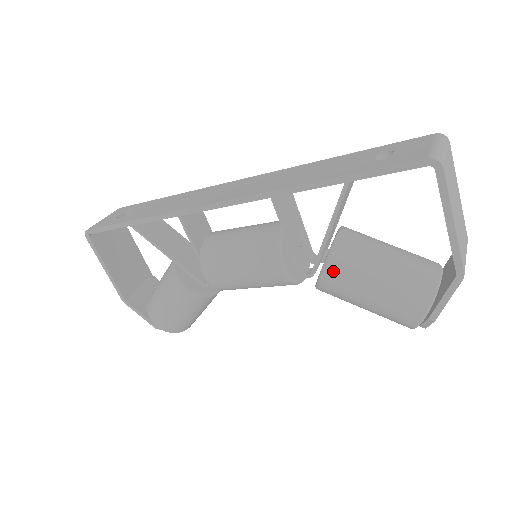
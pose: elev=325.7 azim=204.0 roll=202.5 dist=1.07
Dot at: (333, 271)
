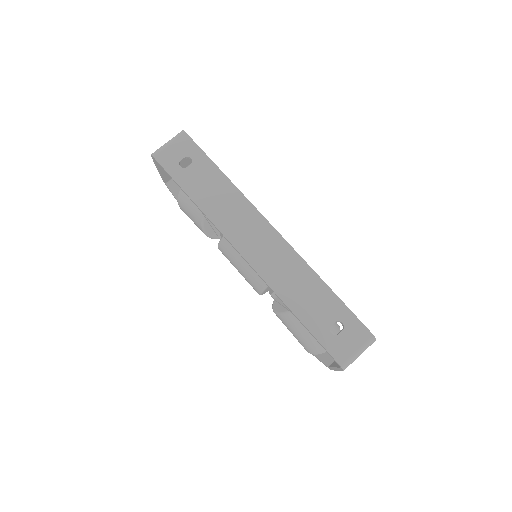
Dot at: (281, 318)
